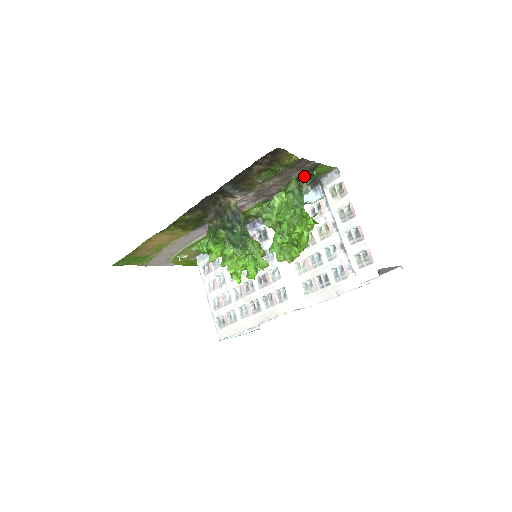
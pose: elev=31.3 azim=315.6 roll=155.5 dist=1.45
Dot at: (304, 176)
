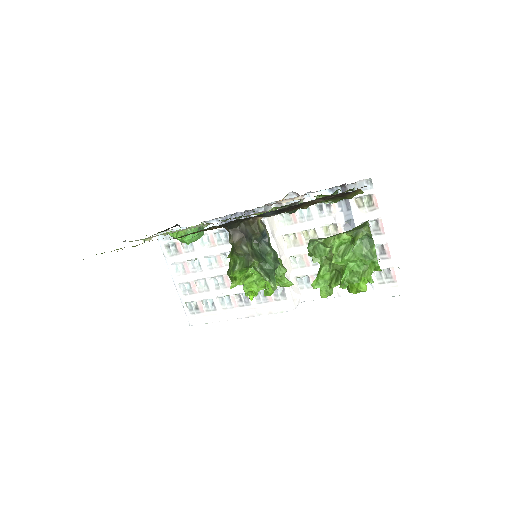
Dot at: (343, 192)
